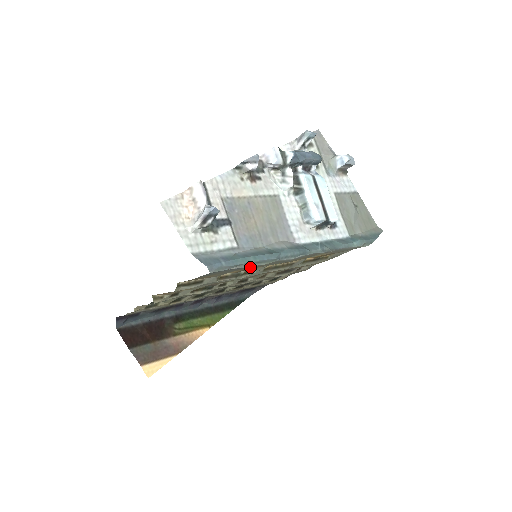
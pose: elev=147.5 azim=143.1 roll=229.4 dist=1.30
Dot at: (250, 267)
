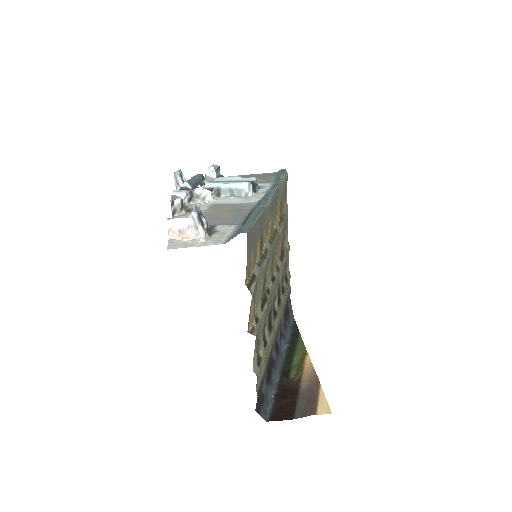
Dot at: (260, 226)
